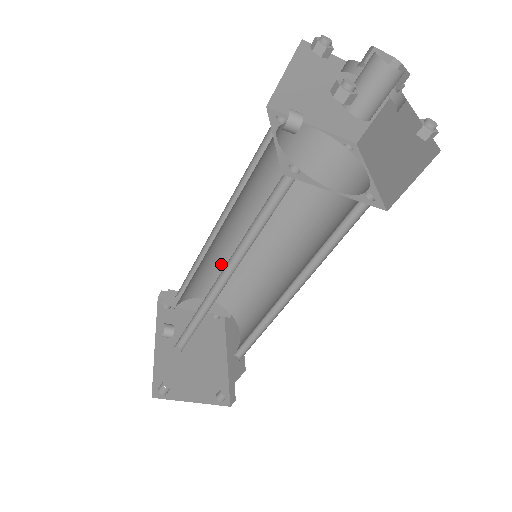
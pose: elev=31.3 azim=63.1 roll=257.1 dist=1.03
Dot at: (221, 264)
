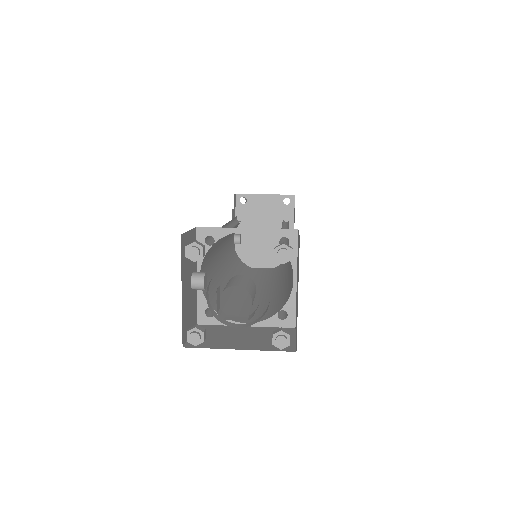
Dot at: occluded
